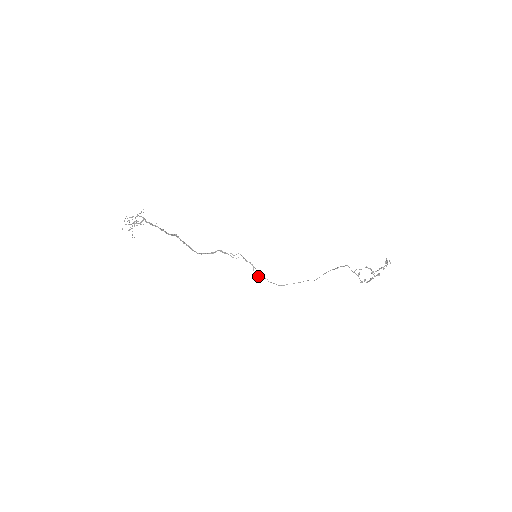
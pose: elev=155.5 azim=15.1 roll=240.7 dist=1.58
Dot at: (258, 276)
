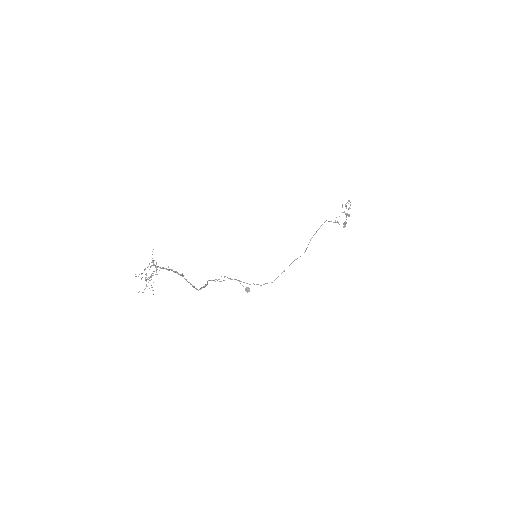
Dot at: (248, 287)
